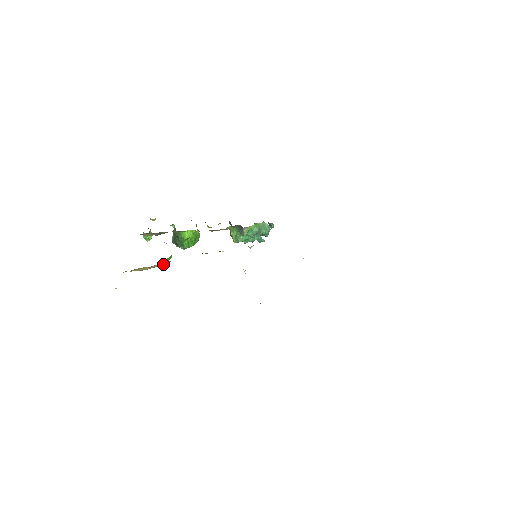
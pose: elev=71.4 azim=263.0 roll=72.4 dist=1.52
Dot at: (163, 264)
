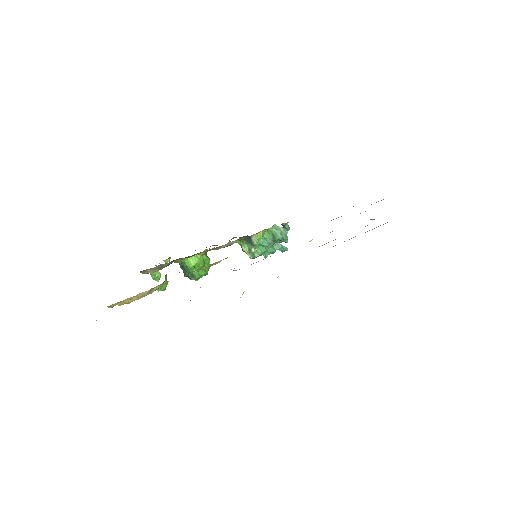
Dot at: (153, 291)
